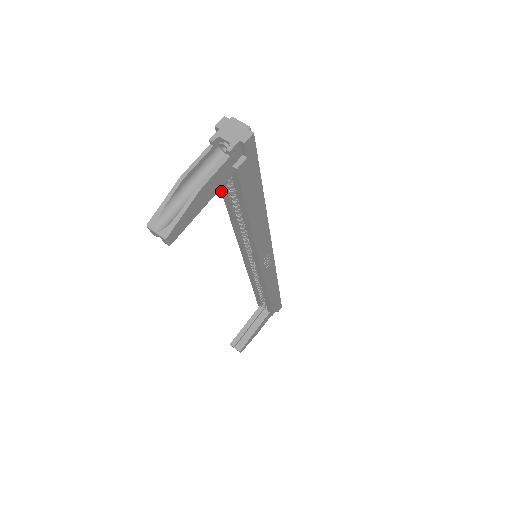
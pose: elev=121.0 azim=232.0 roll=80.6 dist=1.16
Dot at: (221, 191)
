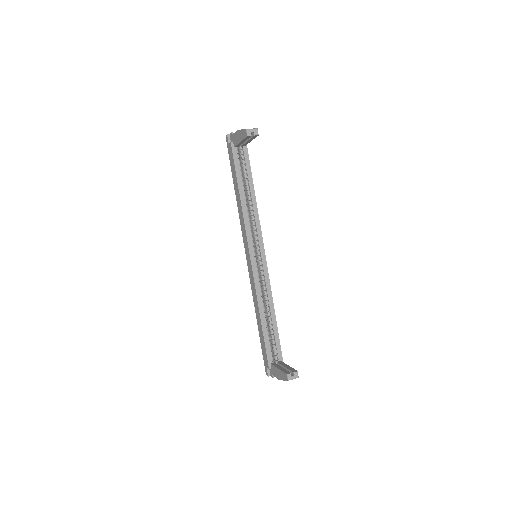
Dot at: (236, 175)
